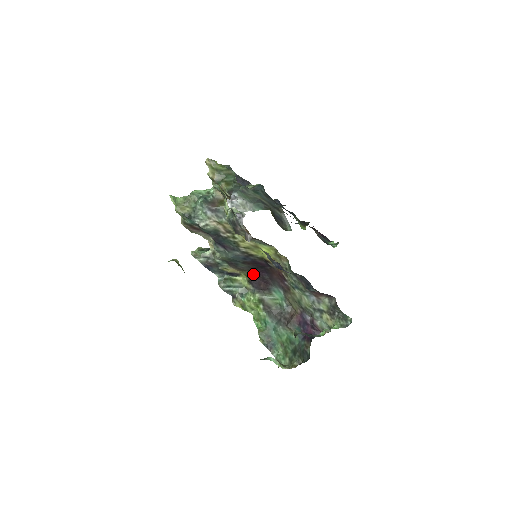
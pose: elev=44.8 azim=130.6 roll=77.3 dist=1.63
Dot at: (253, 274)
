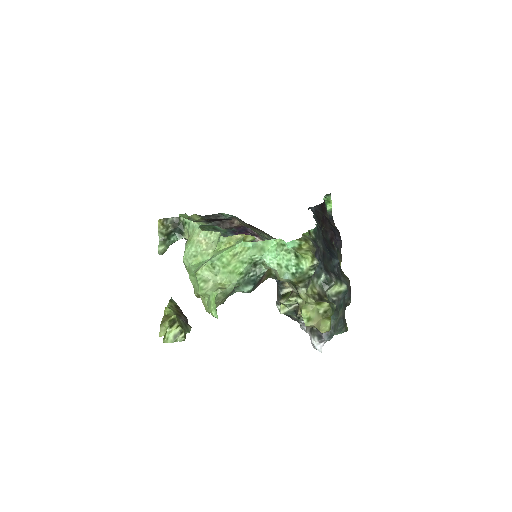
Dot at: occluded
